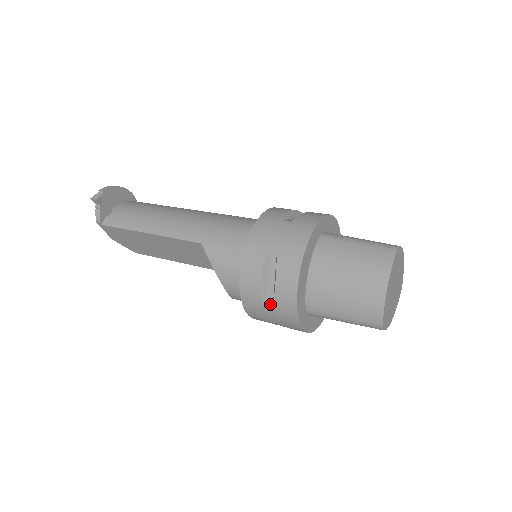
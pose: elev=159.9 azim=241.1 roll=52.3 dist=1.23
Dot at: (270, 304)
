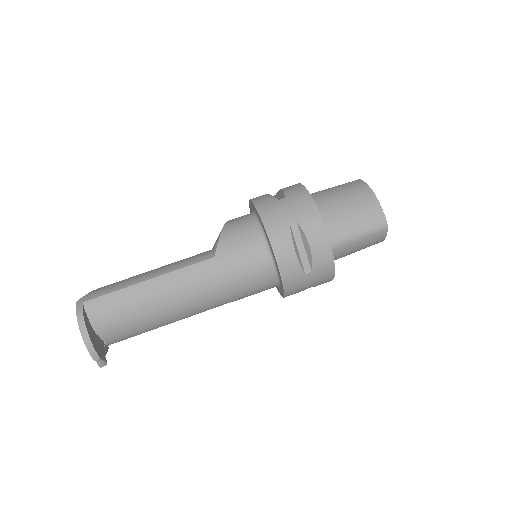
Dot at: occluded
